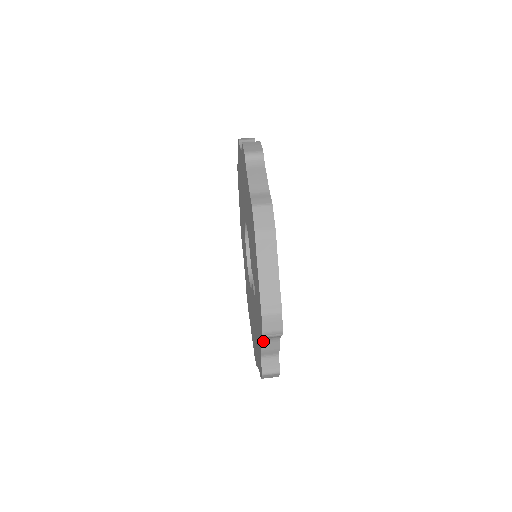
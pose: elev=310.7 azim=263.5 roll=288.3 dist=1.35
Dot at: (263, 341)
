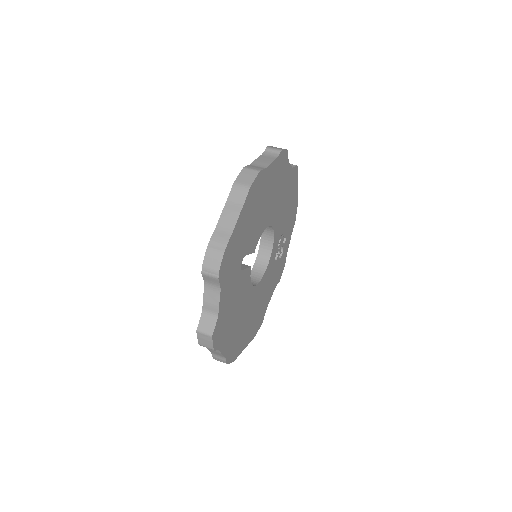
Dot at: (206, 287)
